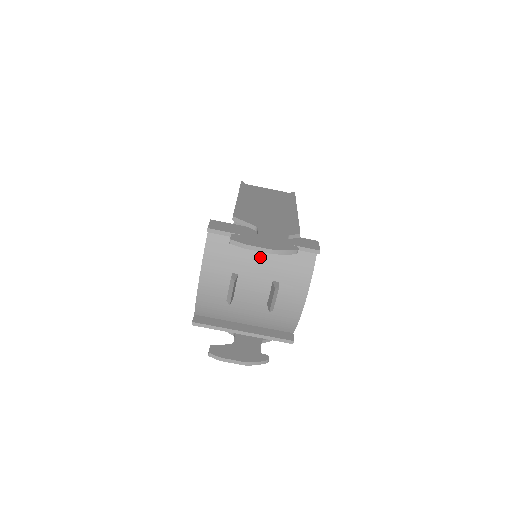
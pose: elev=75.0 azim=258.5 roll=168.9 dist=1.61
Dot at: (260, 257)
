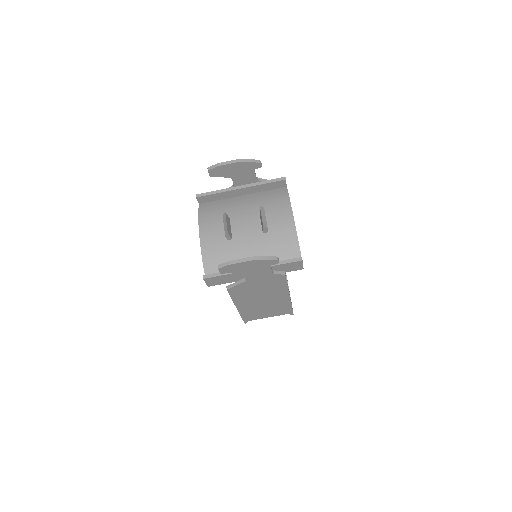
Dot at: (243, 204)
